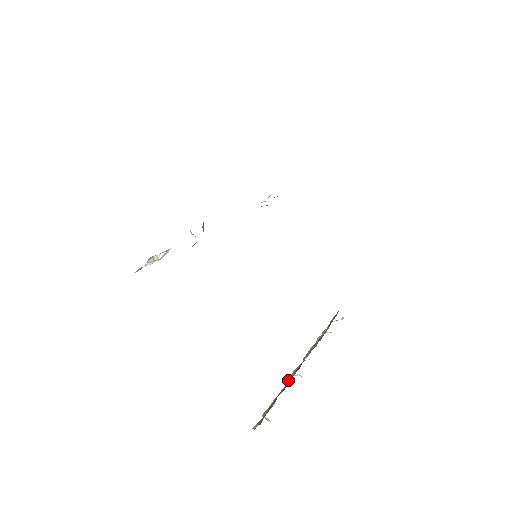
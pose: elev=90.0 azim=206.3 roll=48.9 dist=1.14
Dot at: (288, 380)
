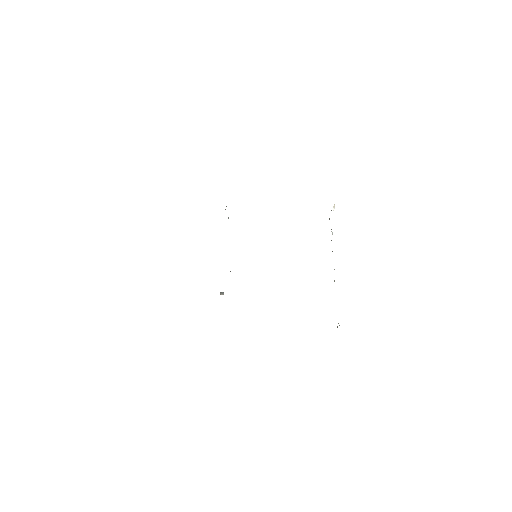
Dot at: occluded
